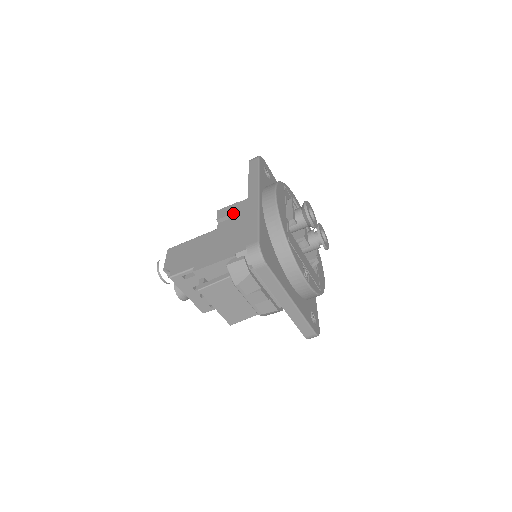
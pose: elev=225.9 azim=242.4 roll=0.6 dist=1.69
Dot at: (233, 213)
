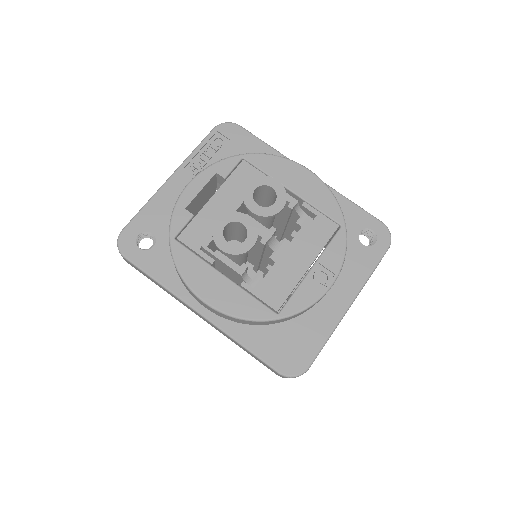
Dot at: occluded
